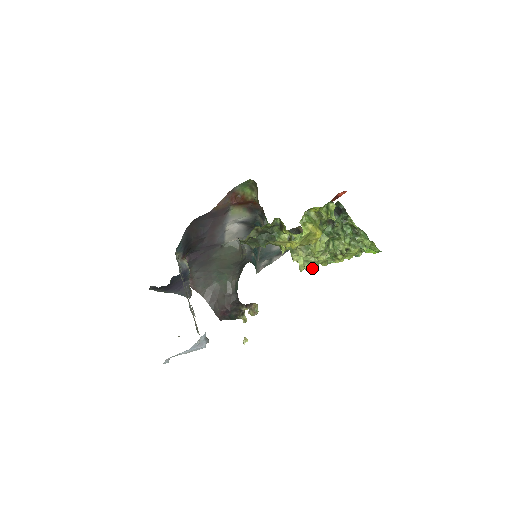
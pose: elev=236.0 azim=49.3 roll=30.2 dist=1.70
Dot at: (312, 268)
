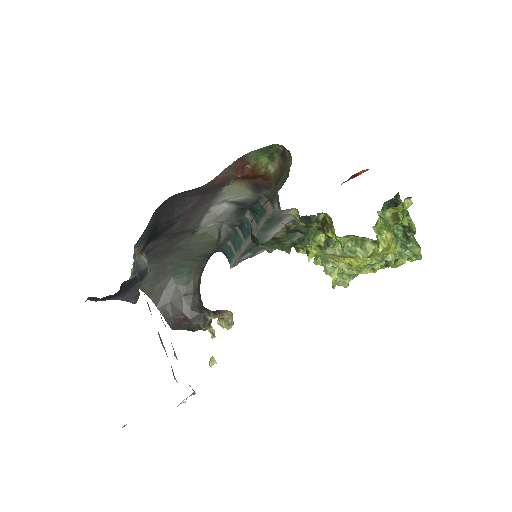
Dot at: (344, 283)
